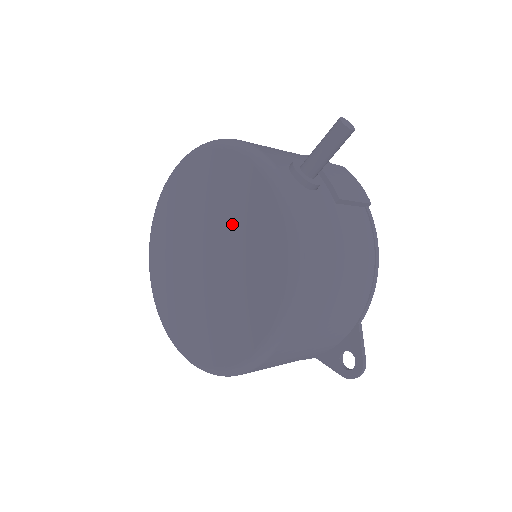
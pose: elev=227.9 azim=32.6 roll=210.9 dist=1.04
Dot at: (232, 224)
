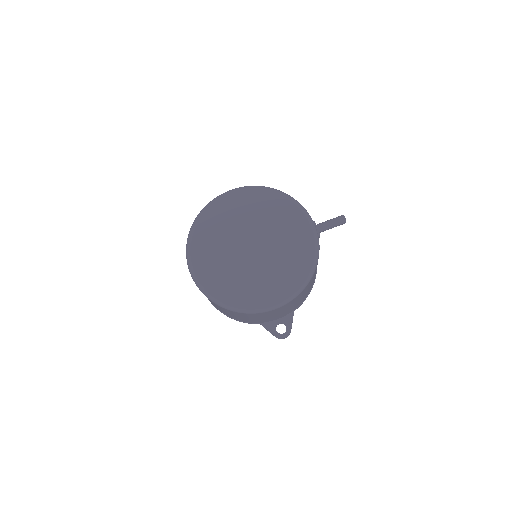
Dot at: (279, 236)
